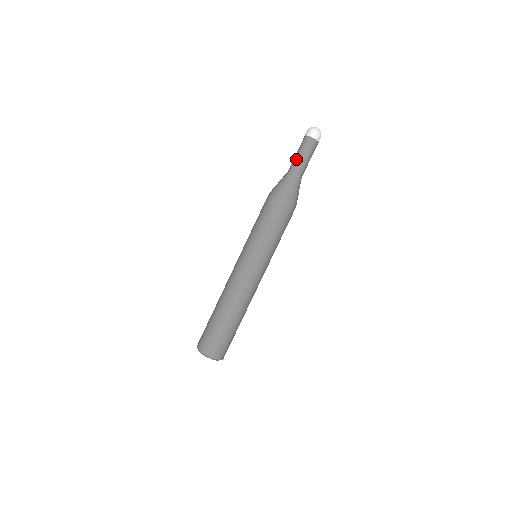
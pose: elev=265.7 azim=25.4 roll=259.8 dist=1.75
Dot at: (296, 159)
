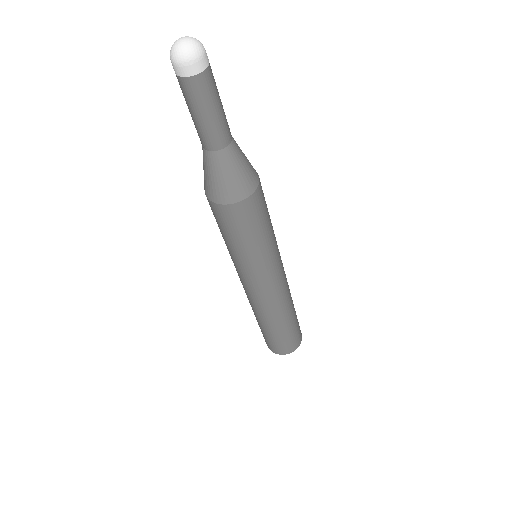
Dot at: (201, 128)
